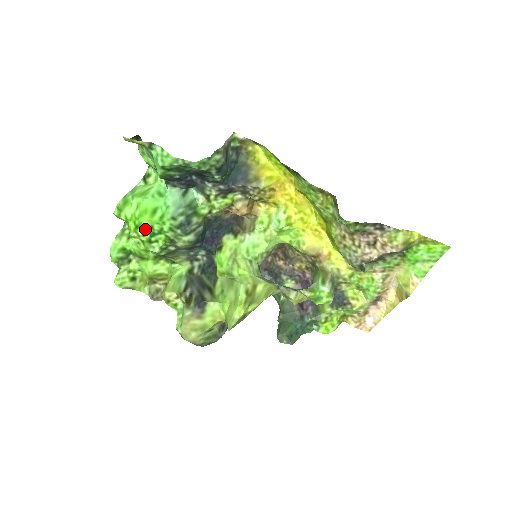
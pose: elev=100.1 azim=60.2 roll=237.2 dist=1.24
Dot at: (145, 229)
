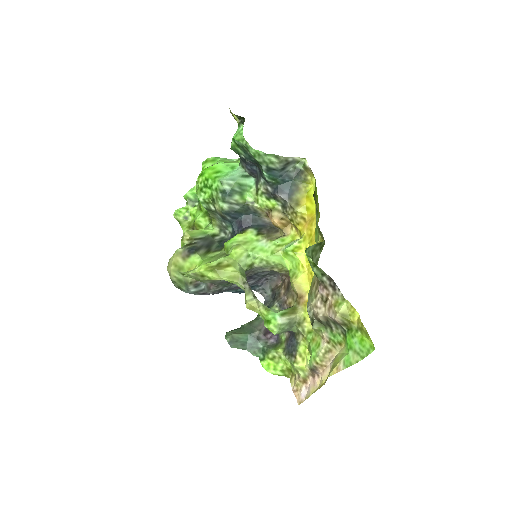
Dot at: (204, 179)
